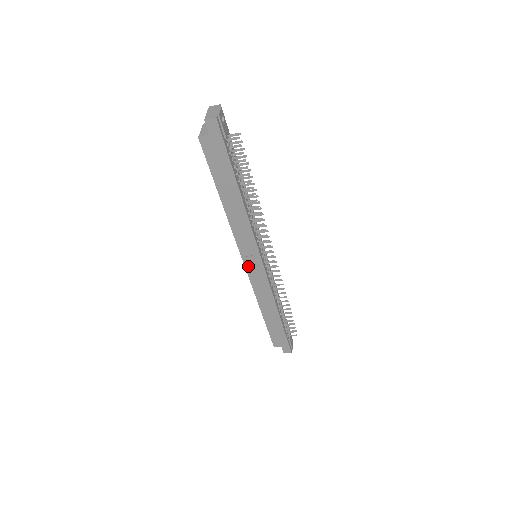
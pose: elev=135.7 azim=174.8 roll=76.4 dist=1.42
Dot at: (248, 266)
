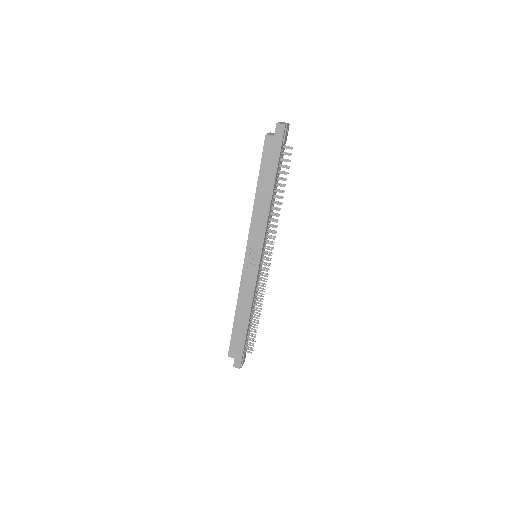
Dot at: (247, 259)
